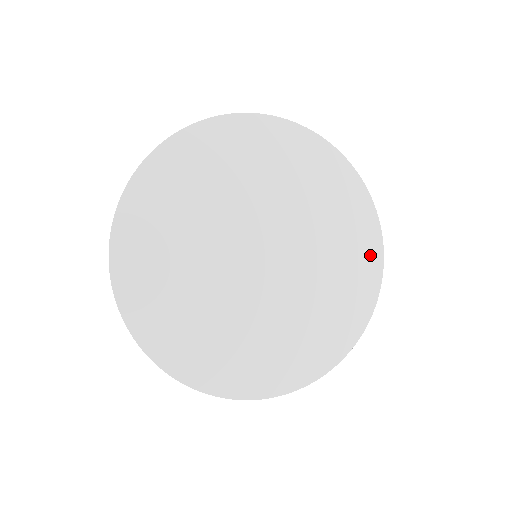
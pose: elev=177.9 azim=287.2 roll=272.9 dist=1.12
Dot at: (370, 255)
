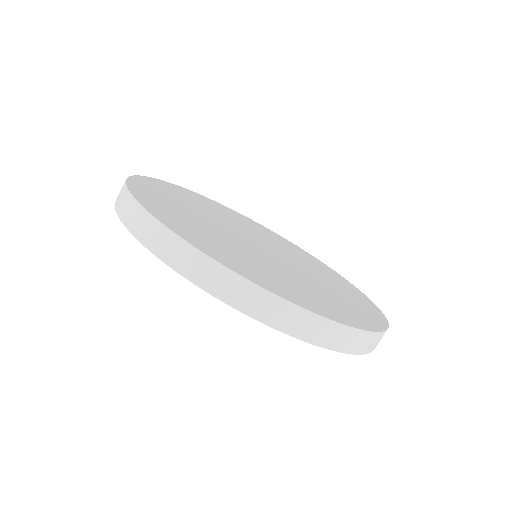
Dot at: (291, 244)
